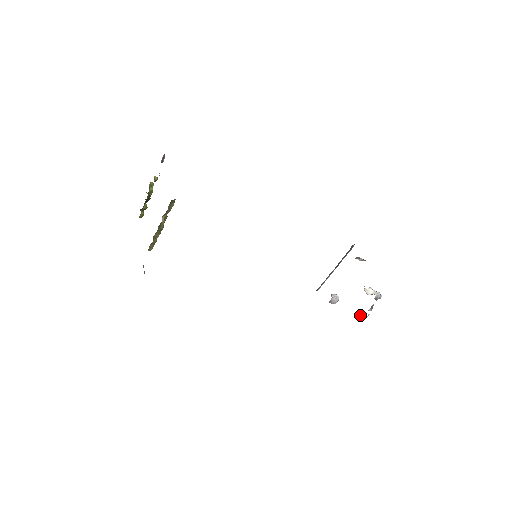
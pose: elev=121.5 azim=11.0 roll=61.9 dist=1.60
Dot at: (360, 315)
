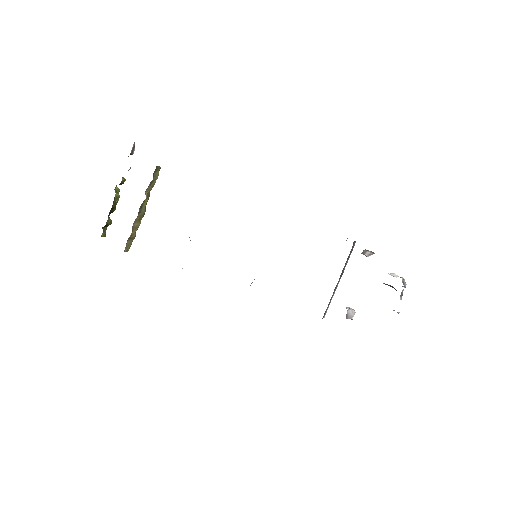
Dot at: occluded
